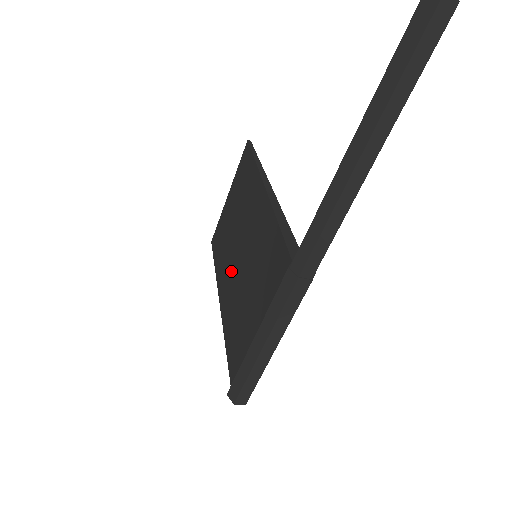
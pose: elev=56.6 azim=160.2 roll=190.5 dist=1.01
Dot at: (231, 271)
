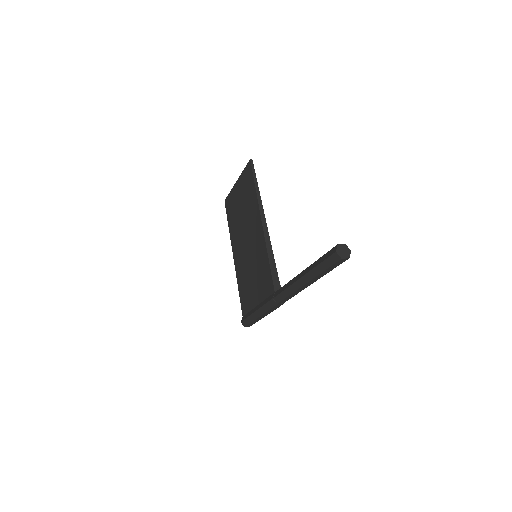
Dot at: (241, 248)
